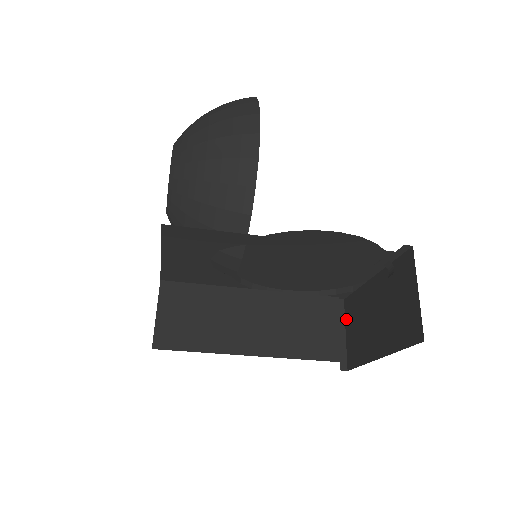
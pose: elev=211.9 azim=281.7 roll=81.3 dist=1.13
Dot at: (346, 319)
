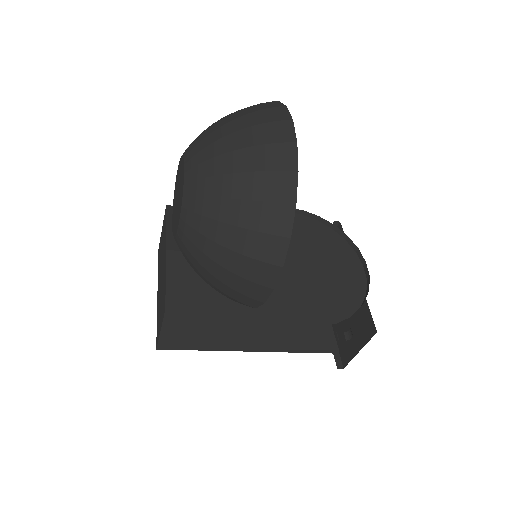
Dot at: occluded
